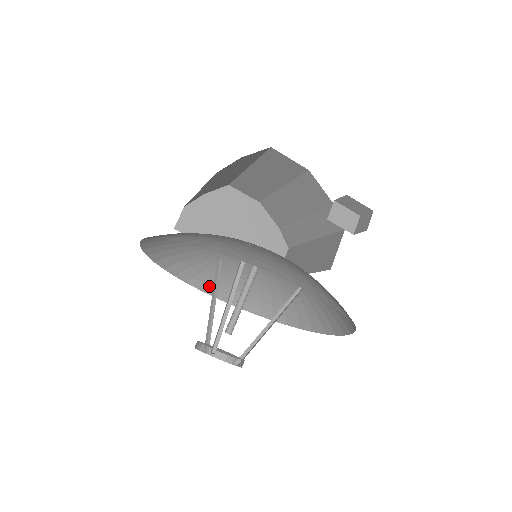
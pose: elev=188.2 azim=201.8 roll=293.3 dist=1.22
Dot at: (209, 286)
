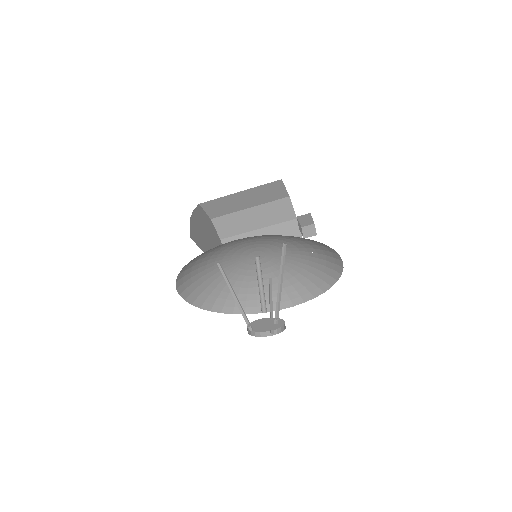
Dot at: (187, 290)
